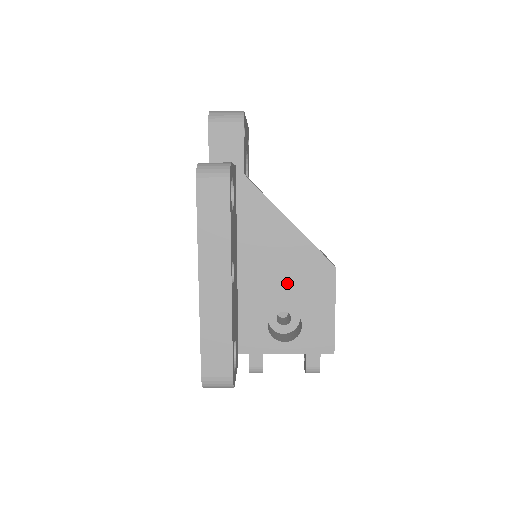
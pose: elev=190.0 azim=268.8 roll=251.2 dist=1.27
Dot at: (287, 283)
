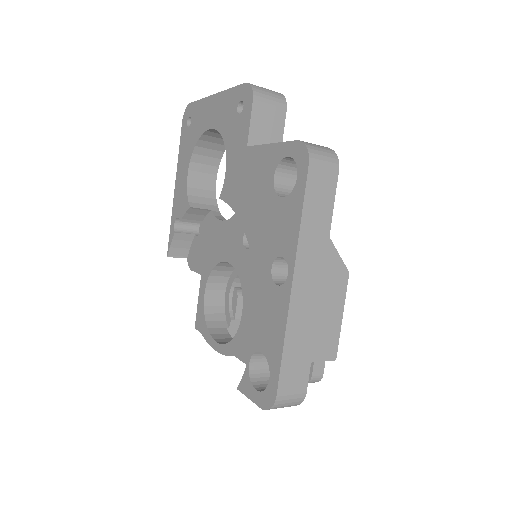
Dot at: occluded
